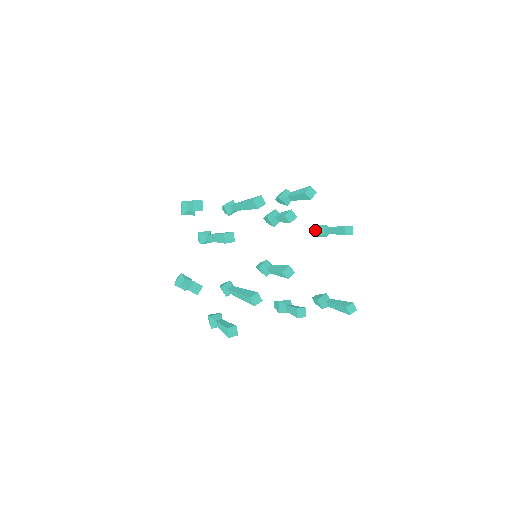
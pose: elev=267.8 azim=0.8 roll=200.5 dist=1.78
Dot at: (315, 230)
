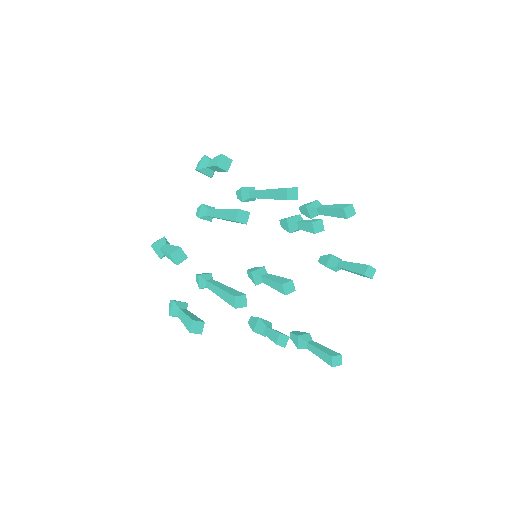
Dot at: (327, 259)
